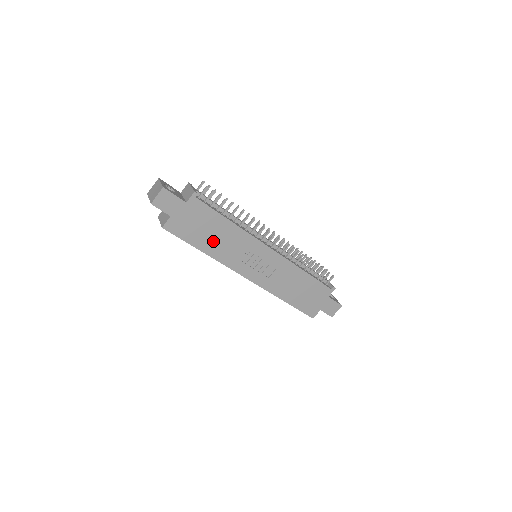
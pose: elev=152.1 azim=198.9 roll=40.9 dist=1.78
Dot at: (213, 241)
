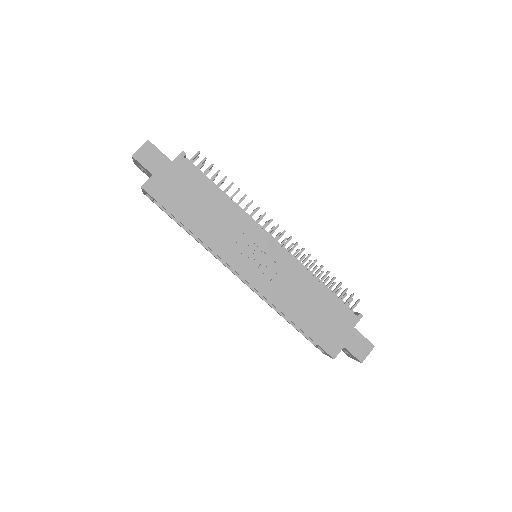
Dot at: (200, 216)
